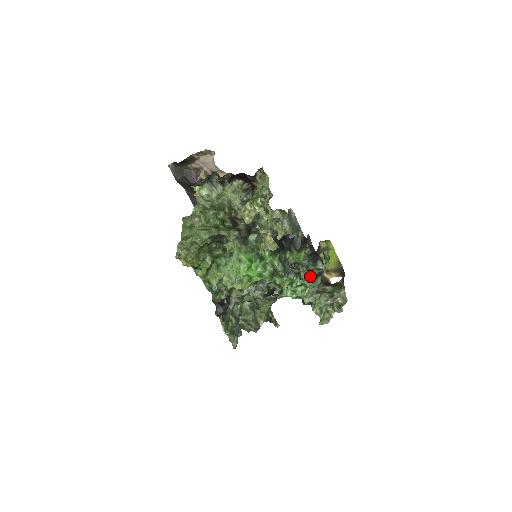
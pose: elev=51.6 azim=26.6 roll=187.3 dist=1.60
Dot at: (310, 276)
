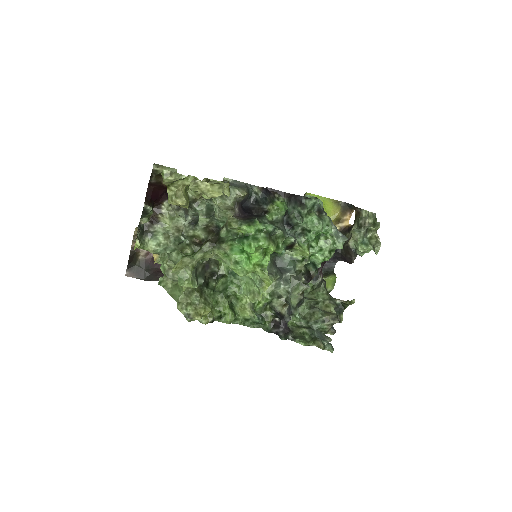
Dot at: (313, 220)
